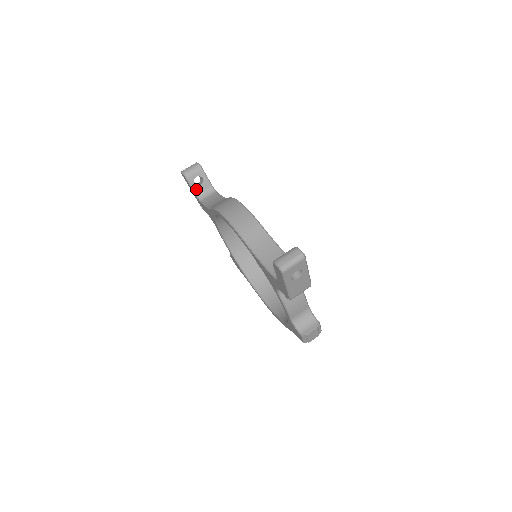
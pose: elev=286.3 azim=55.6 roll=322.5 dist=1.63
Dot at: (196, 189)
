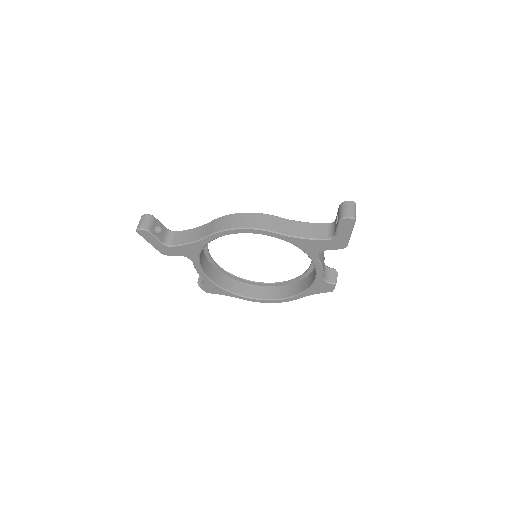
Dot at: (159, 238)
